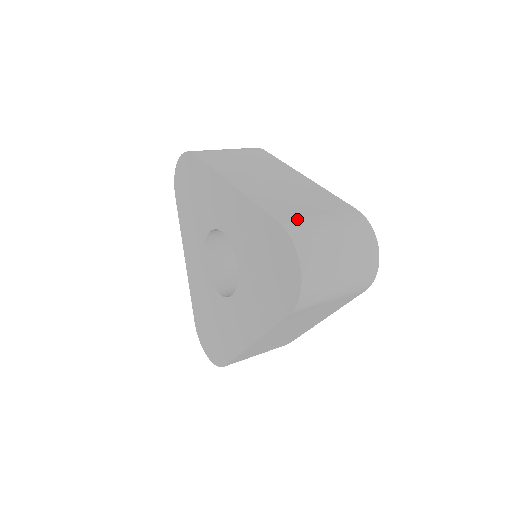
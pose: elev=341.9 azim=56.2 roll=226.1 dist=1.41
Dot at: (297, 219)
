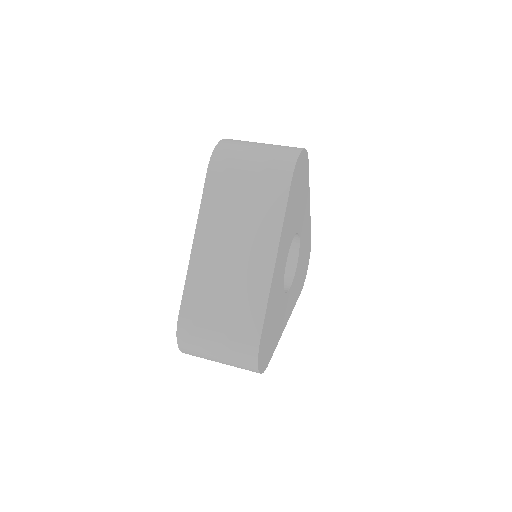
Dot at: (195, 322)
